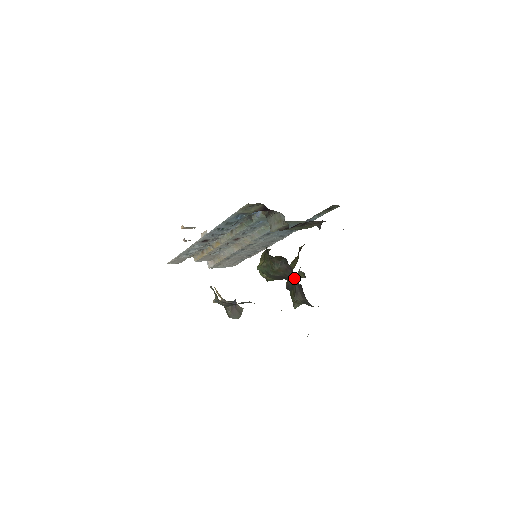
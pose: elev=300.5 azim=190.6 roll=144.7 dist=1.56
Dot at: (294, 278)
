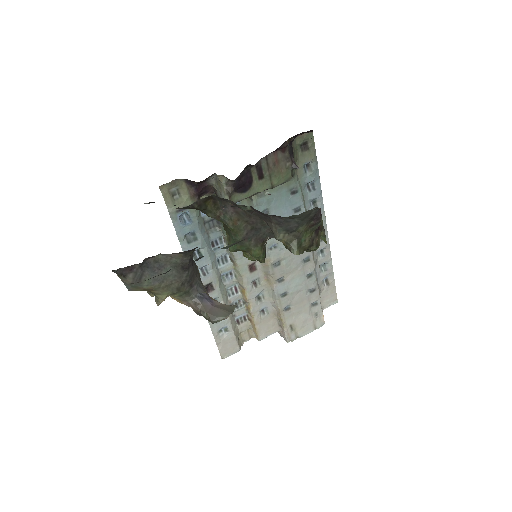
Dot at: (238, 207)
